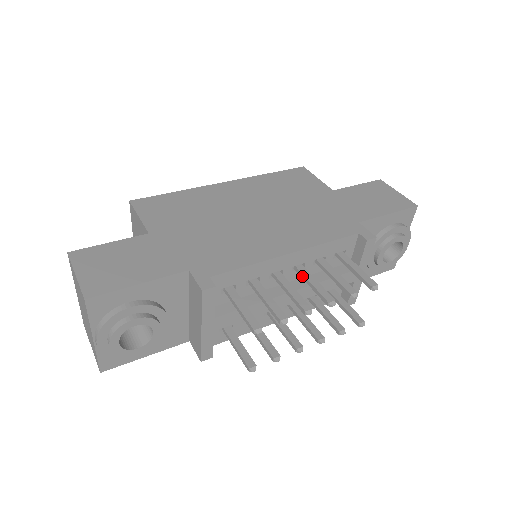
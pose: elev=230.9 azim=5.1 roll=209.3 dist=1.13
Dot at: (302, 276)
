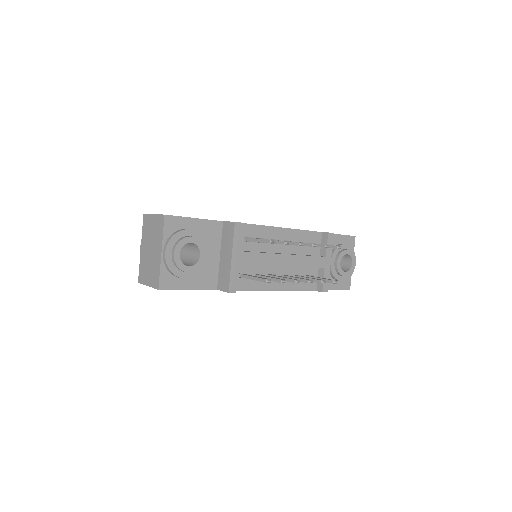
Dot at: occluded
